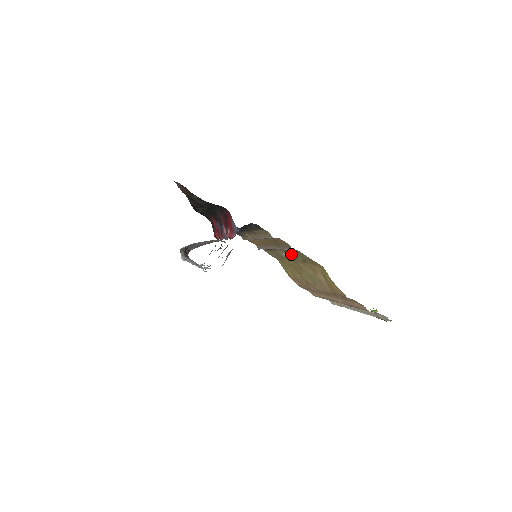
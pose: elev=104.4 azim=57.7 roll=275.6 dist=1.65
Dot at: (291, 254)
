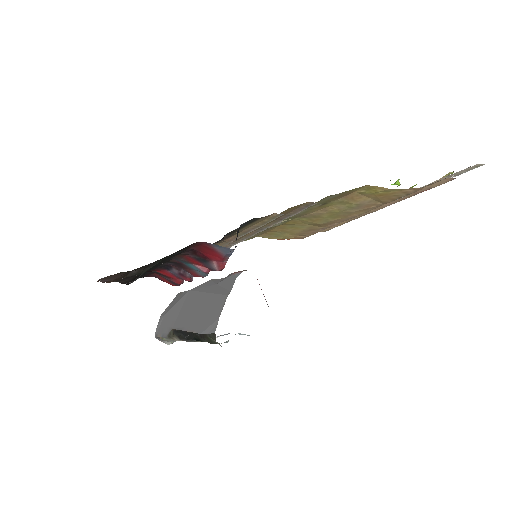
Dot at: occluded
